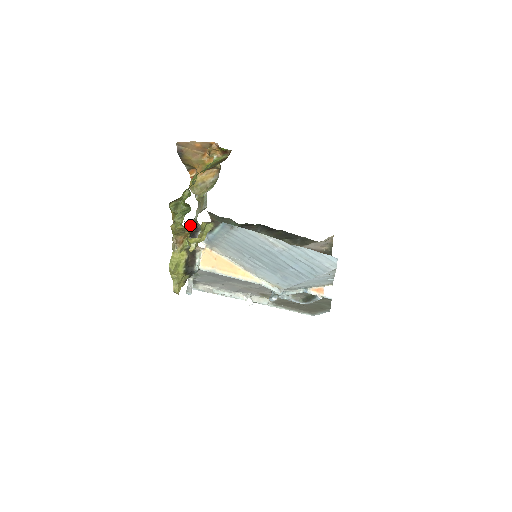
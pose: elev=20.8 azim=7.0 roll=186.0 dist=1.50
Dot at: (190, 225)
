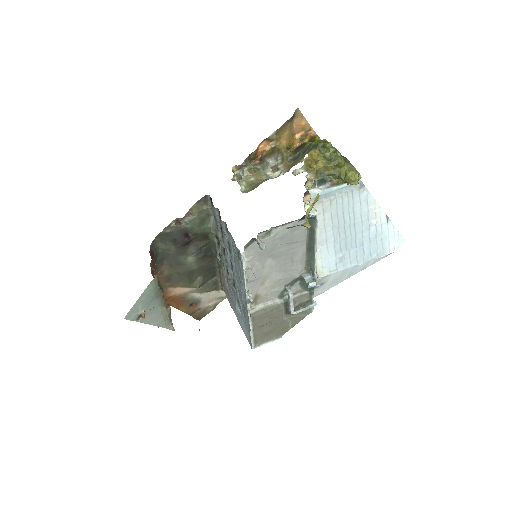
Dot at: occluded
